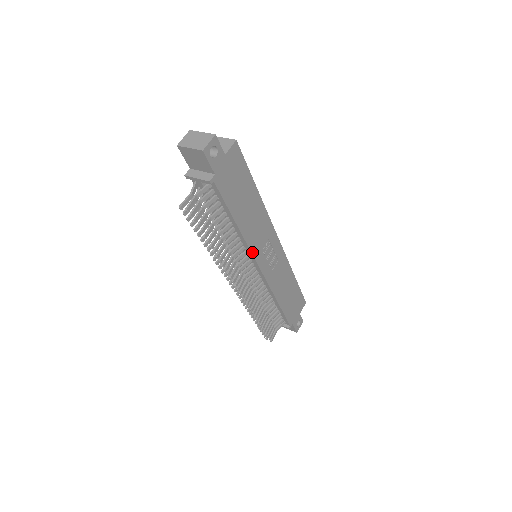
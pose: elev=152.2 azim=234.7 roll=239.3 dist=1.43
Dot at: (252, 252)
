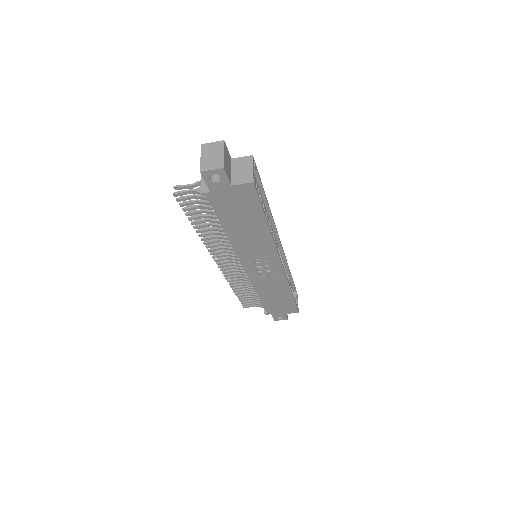
Dot at: (238, 255)
